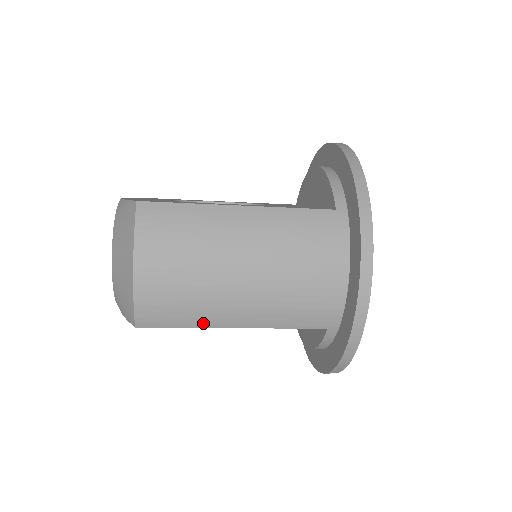
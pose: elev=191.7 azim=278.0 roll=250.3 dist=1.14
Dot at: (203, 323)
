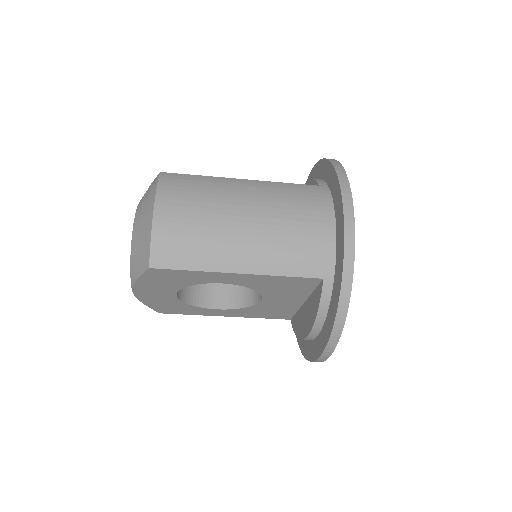
Dot at: (210, 265)
